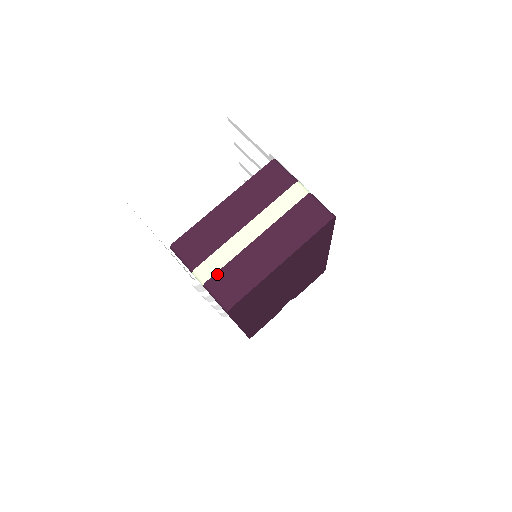
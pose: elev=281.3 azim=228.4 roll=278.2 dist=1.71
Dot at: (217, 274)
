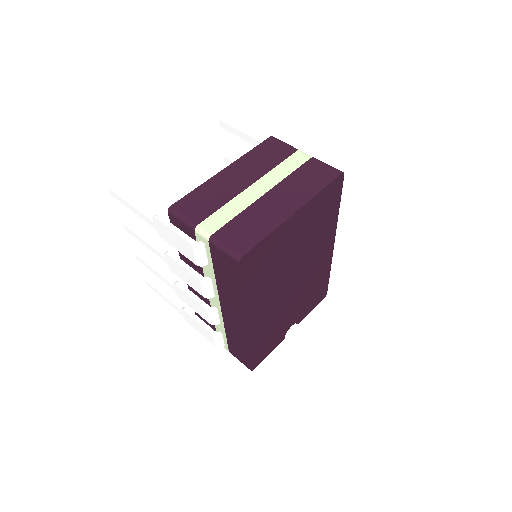
Dot at: (224, 227)
